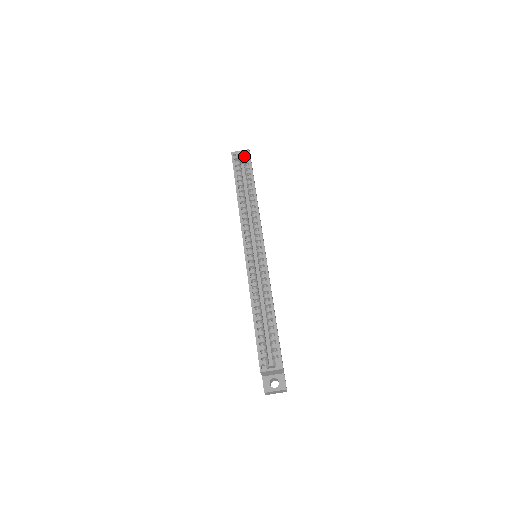
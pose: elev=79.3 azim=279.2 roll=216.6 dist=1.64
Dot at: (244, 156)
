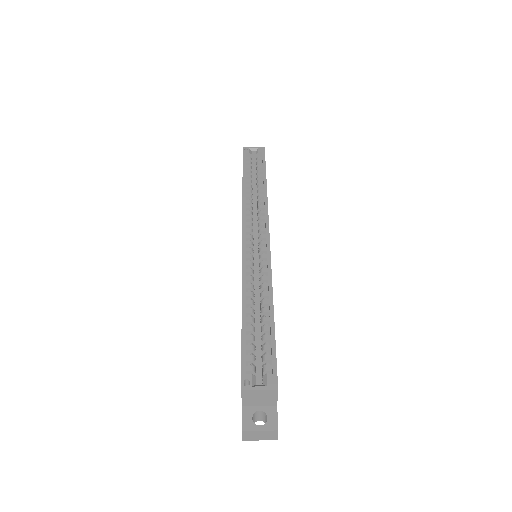
Dot at: (257, 152)
